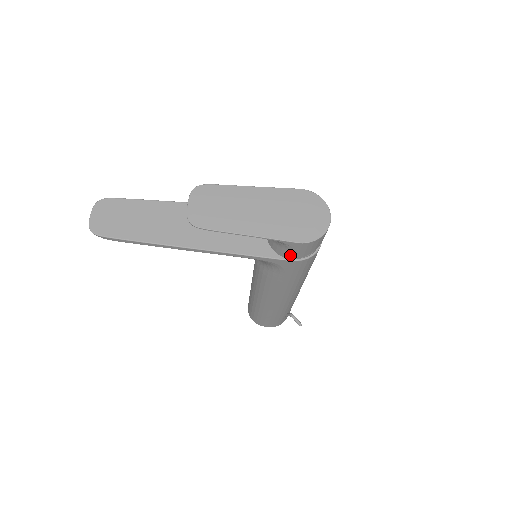
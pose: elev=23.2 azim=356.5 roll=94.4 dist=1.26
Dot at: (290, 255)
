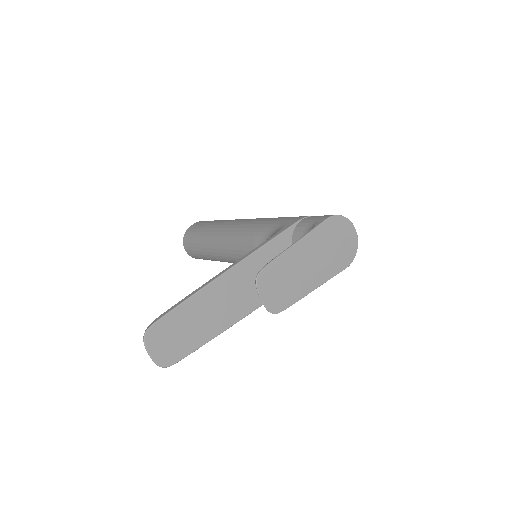
Dot at: occluded
